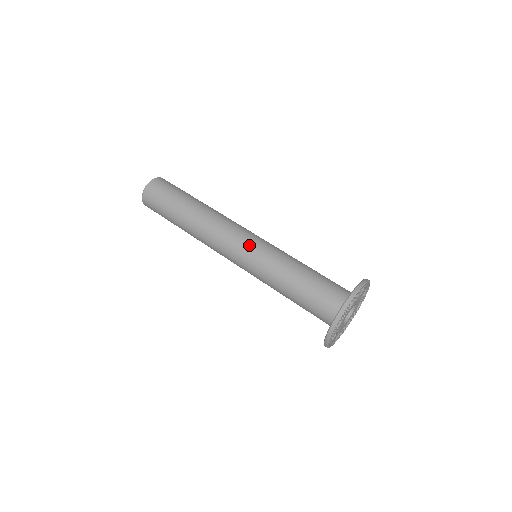
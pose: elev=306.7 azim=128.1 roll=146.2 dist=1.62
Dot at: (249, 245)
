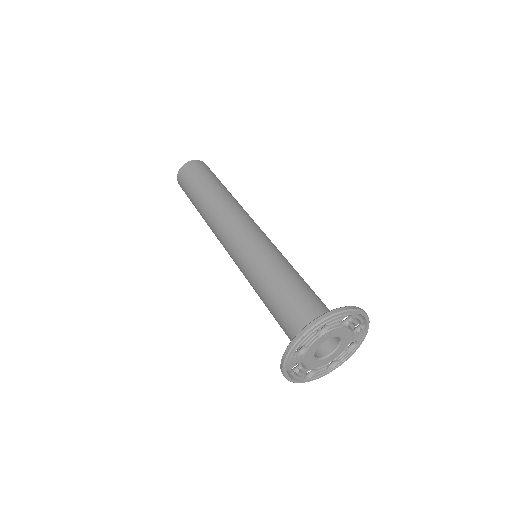
Dot at: (262, 235)
